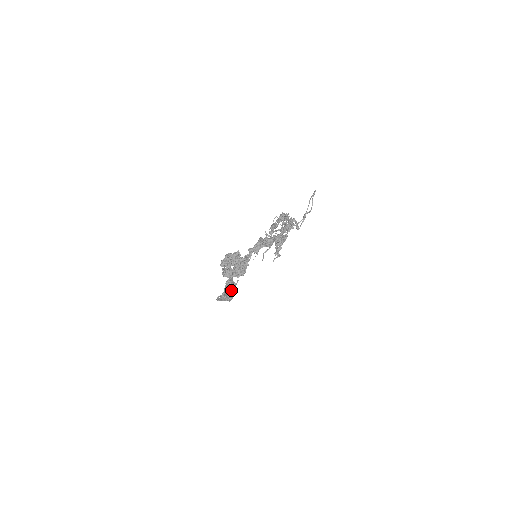
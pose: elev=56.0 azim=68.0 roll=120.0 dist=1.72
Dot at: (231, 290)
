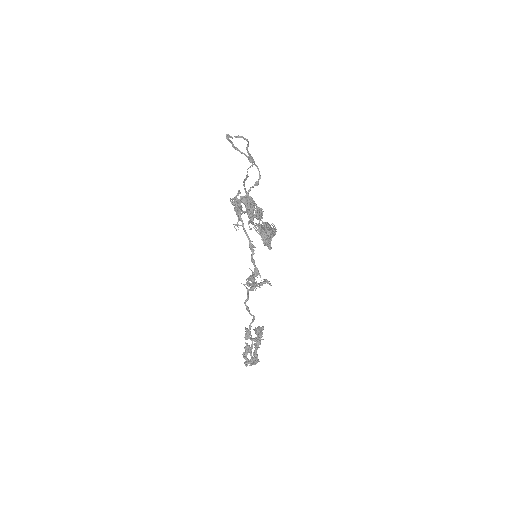
Dot at: (268, 239)
